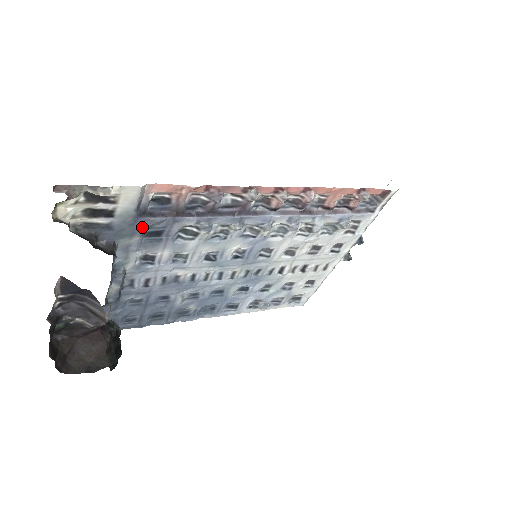
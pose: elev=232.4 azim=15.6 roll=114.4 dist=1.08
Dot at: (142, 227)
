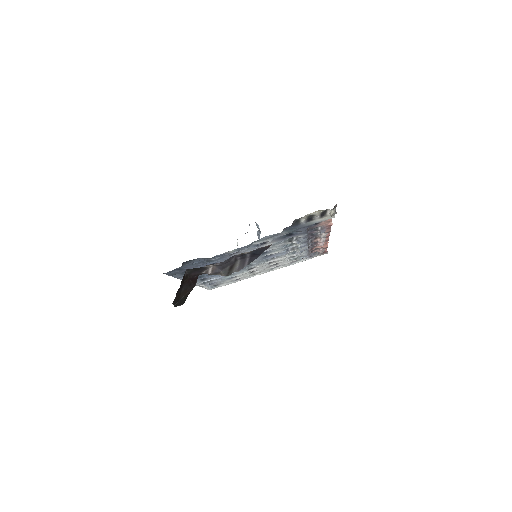
Dot at: (298, 230)
